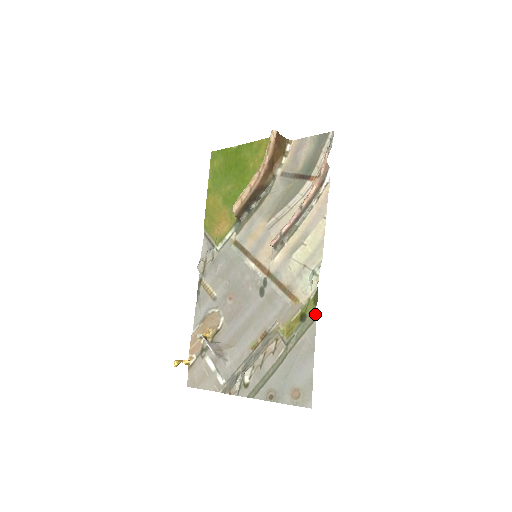
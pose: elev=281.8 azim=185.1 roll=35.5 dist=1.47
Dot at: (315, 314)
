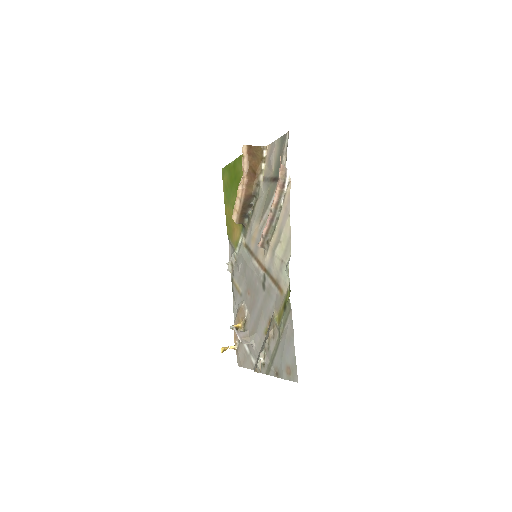
Dot at: (290, 303)
